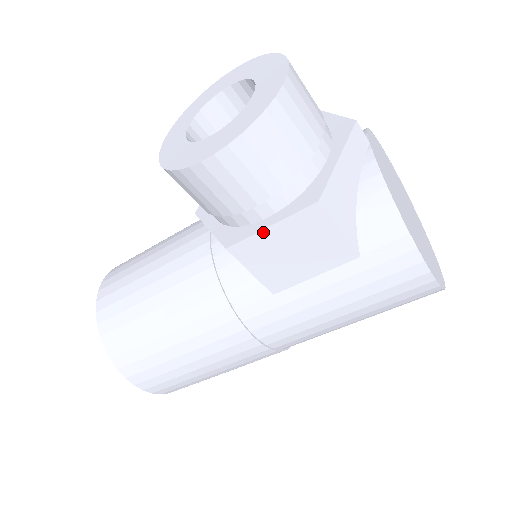
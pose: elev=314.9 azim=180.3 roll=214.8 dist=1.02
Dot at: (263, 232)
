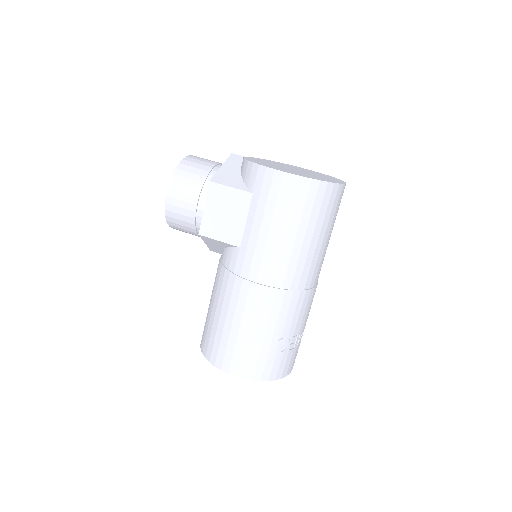
Dot at: (204, 214)
